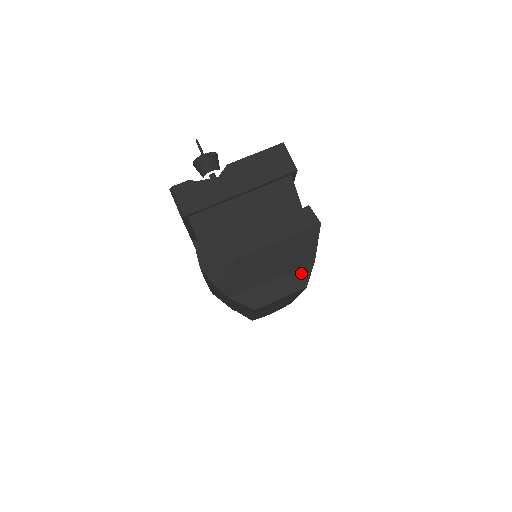
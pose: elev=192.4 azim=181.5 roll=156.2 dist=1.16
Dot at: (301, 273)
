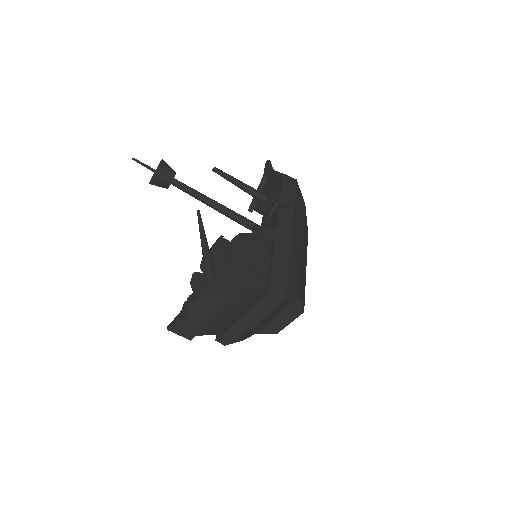
Dot at: (294, 307)
